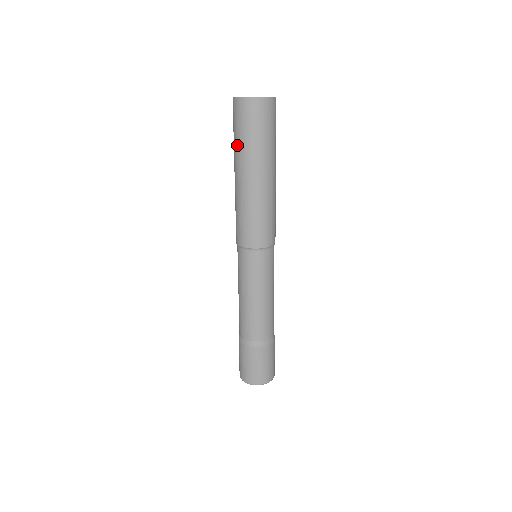
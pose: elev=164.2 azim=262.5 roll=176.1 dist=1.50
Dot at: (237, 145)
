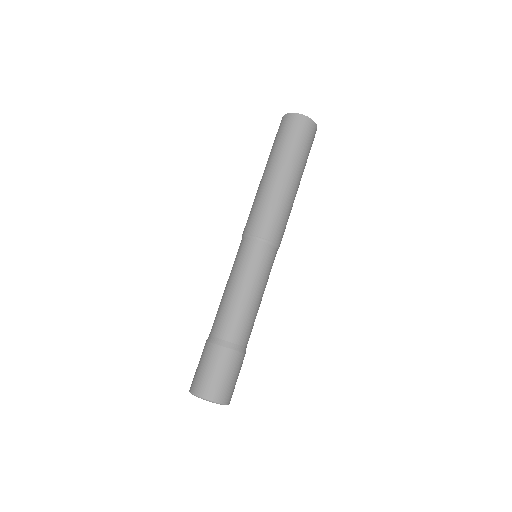
Dot at: (270, 152)
